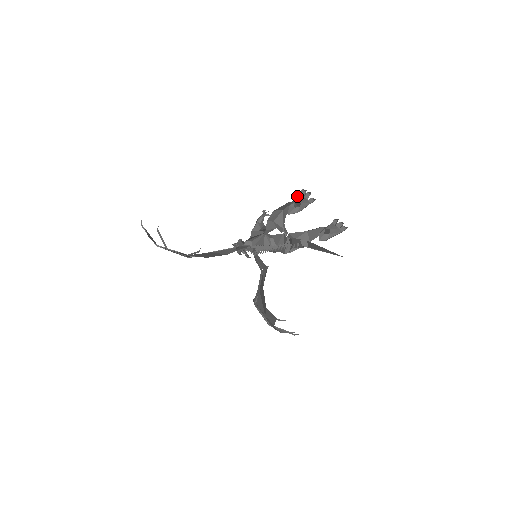
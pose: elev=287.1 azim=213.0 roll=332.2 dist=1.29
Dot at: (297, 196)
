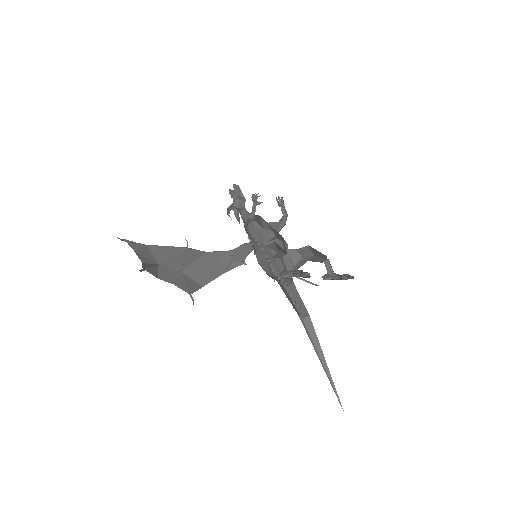
Dot at: occluded
